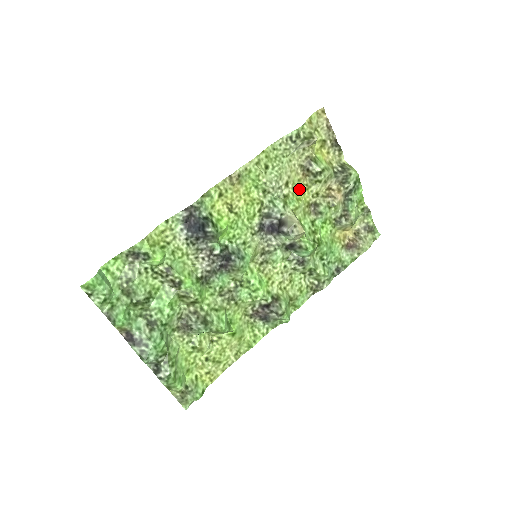
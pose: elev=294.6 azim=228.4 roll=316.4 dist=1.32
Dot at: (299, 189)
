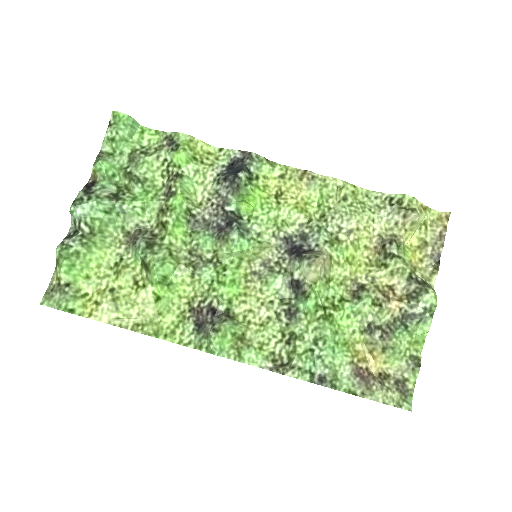
Dot at: (359, 256)
